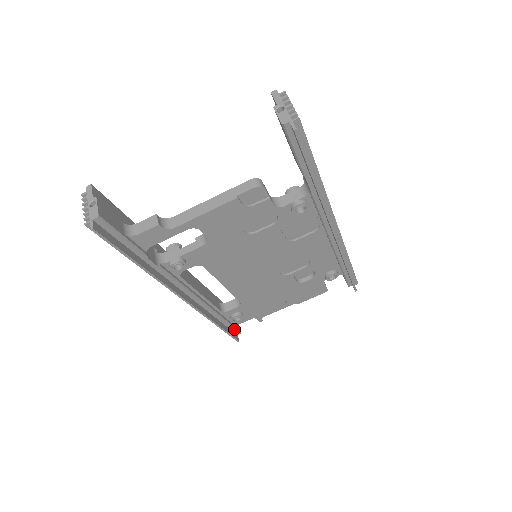
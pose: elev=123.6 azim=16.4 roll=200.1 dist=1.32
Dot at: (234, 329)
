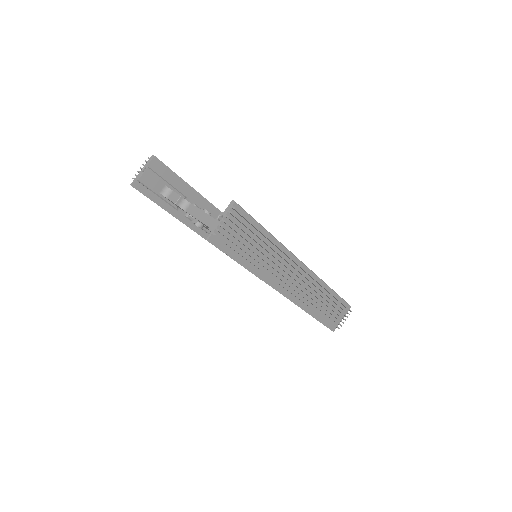
Dot at: occluded
